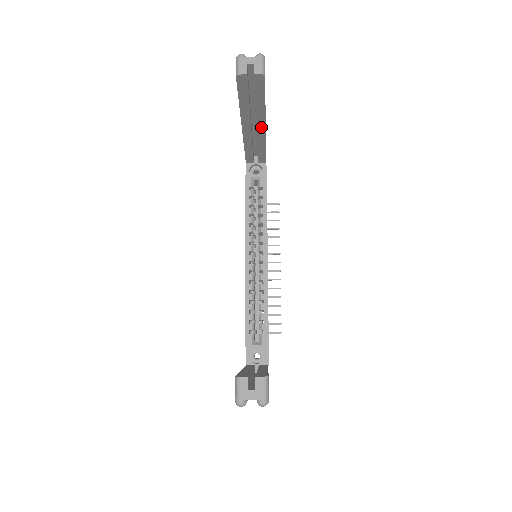
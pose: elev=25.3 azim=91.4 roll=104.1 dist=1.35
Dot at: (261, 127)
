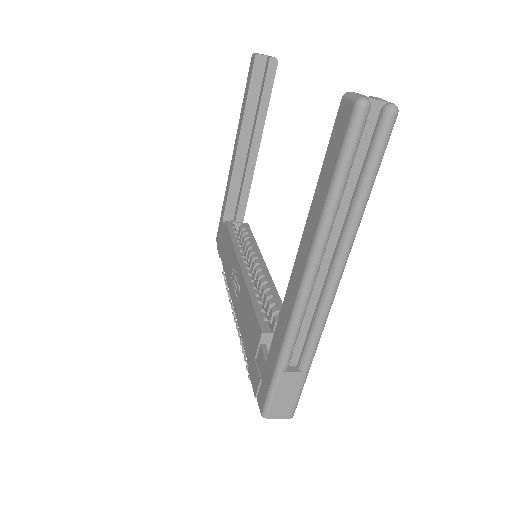
Dot at: (255, 148)
